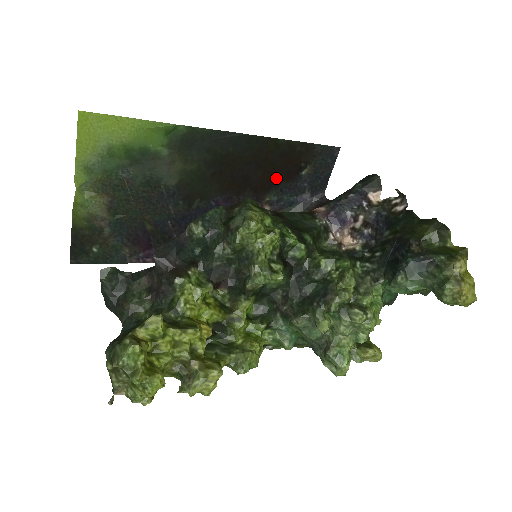
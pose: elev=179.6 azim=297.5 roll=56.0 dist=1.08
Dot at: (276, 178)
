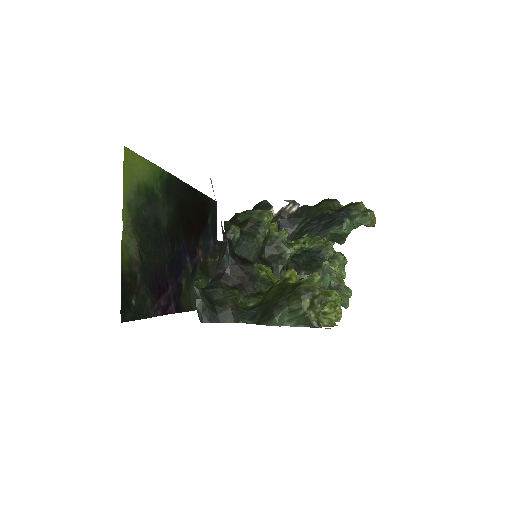
Dot at: (201, 225)
